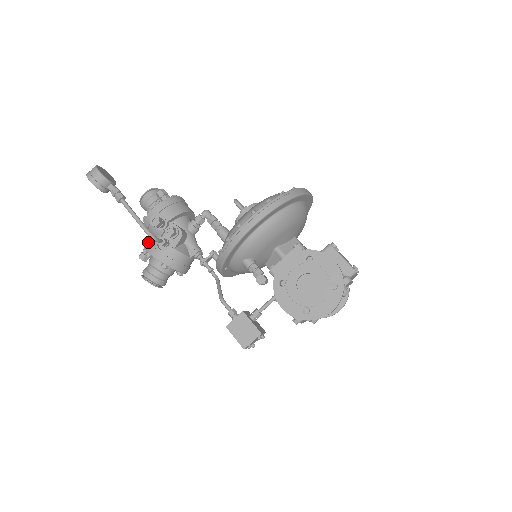
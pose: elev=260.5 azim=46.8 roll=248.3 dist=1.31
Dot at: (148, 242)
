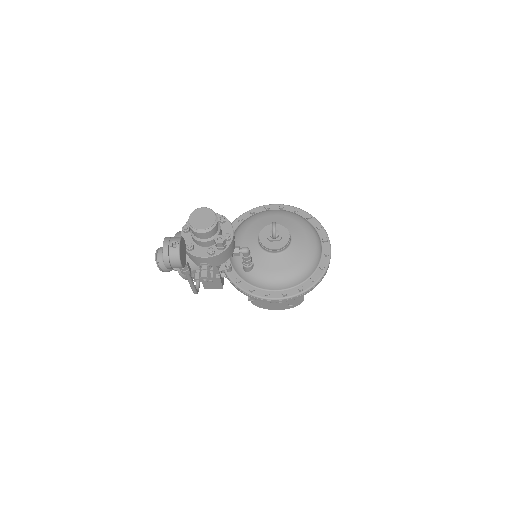
Dot at: occluded
